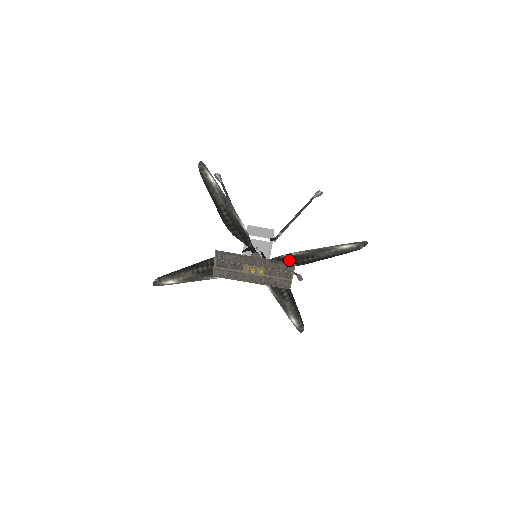
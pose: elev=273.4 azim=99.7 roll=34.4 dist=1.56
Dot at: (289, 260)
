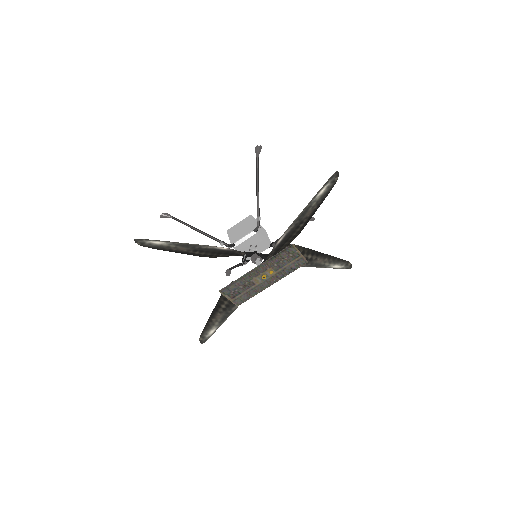
Dot at: (285, 242)
